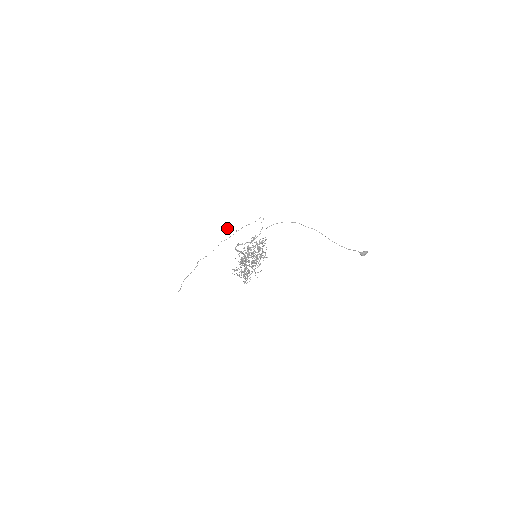
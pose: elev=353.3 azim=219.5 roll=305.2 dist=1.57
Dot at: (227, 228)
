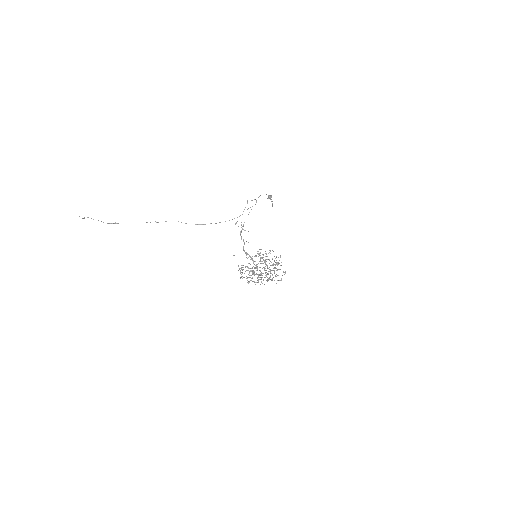
Dot at: occluded
